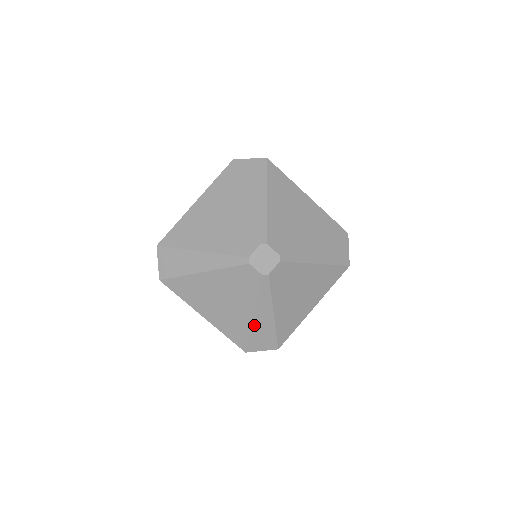
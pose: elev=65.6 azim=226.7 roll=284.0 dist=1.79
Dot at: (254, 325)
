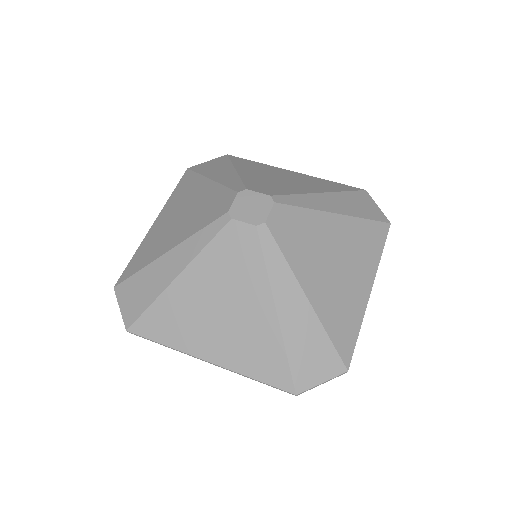
Dot at: (285, 329)
